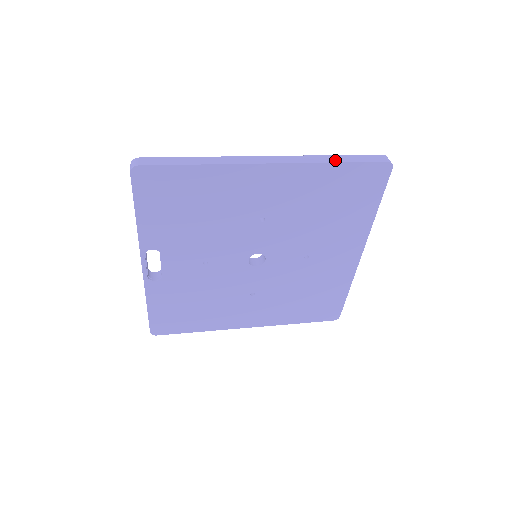
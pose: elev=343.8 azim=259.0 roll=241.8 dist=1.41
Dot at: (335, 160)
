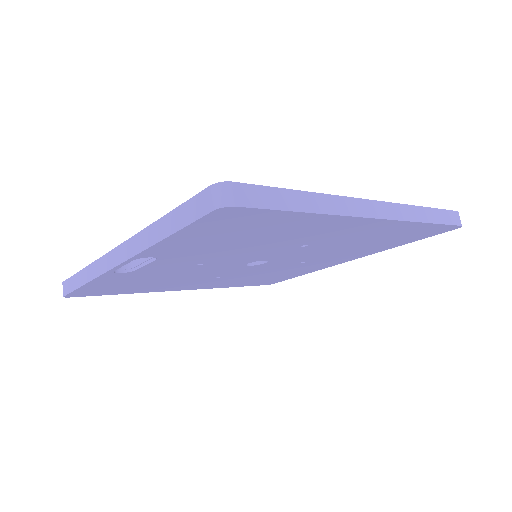
Dot at: (428, 218)
